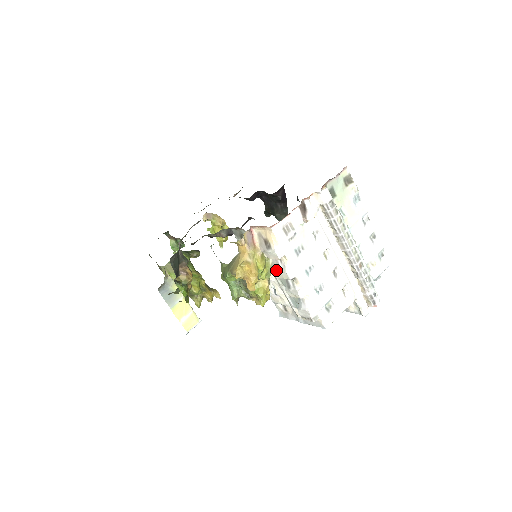
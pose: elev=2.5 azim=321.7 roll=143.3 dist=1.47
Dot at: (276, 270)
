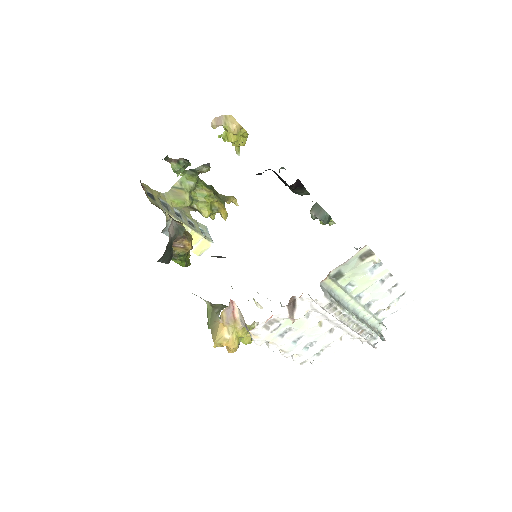
Dot at: occluded
